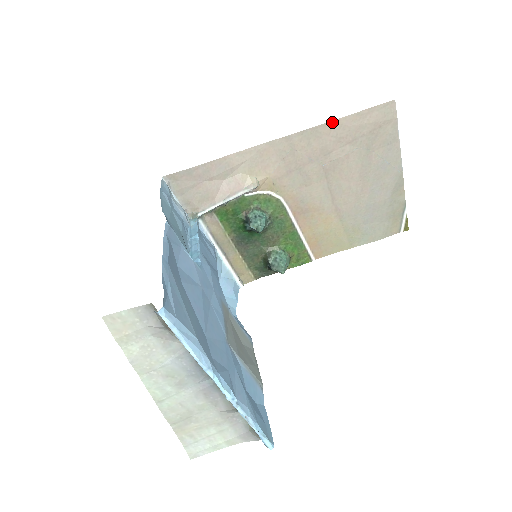
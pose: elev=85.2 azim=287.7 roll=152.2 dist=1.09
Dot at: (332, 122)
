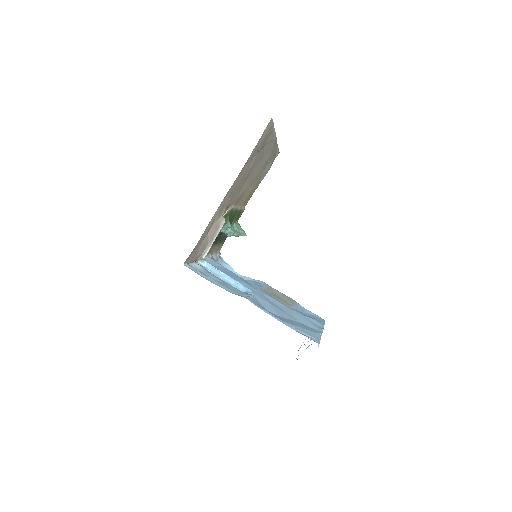
Dot at: (249, 158)
